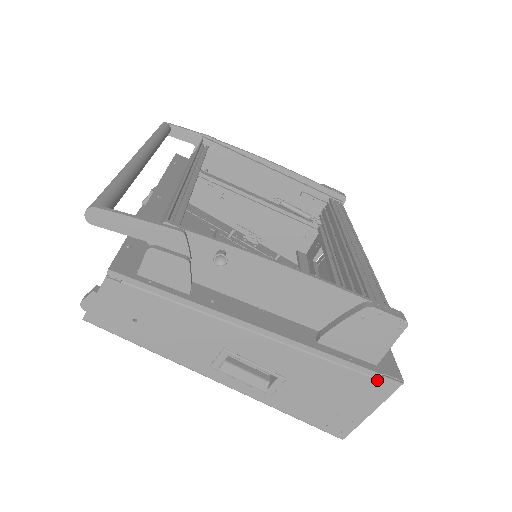
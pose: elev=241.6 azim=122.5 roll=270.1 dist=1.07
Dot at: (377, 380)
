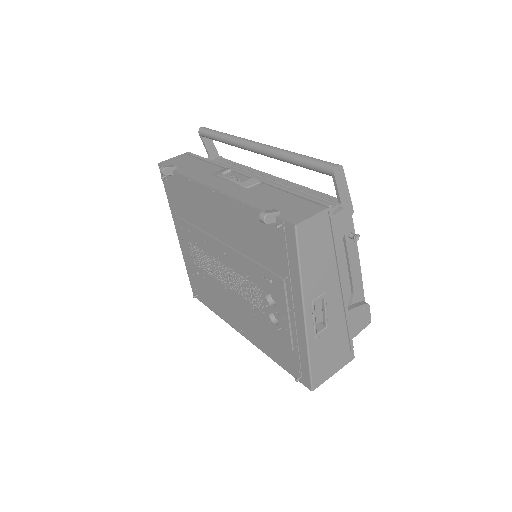
Dot at: (350, 351)
